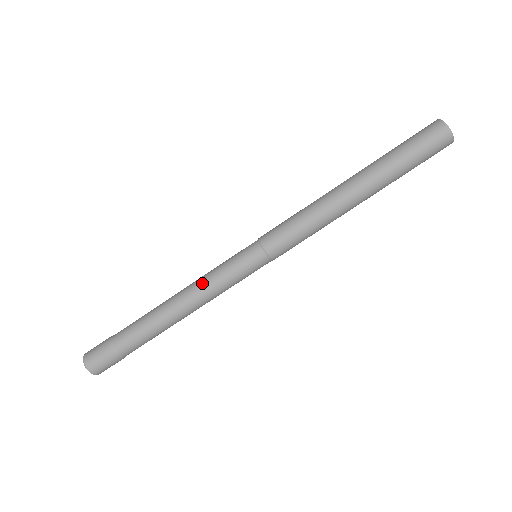
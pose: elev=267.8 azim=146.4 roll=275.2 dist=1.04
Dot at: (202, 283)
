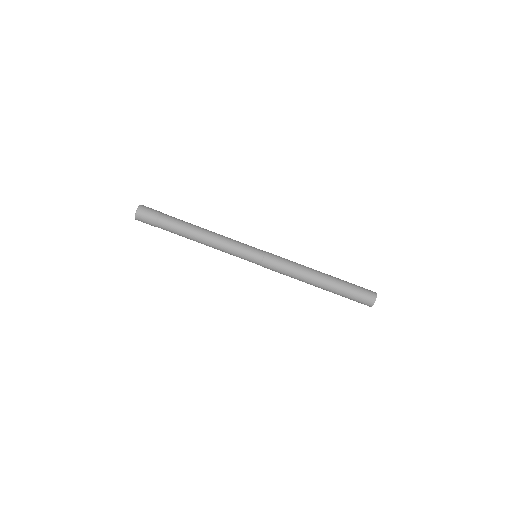
Dot at: (225, 240)
